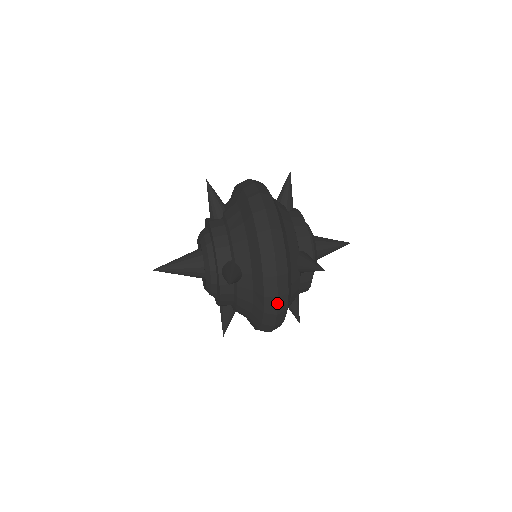
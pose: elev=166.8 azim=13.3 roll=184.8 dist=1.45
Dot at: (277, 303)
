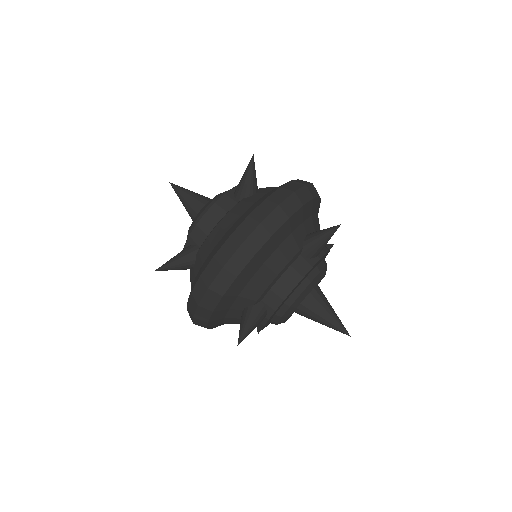
Dot at: (273, 210)
